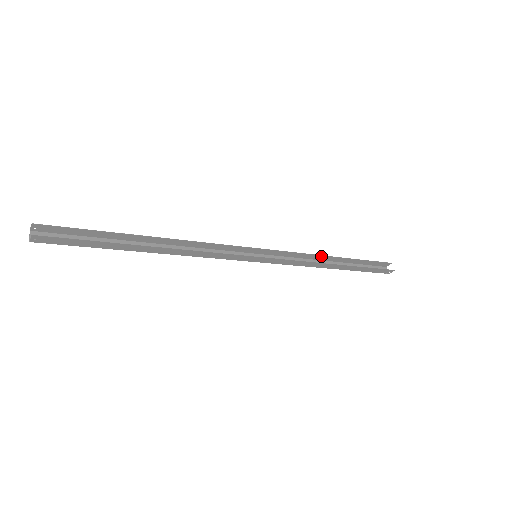
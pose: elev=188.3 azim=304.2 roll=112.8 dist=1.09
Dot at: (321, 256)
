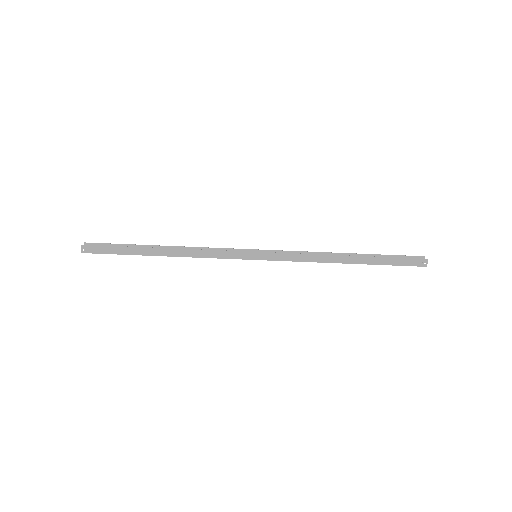
Dot at: (328, 254)
